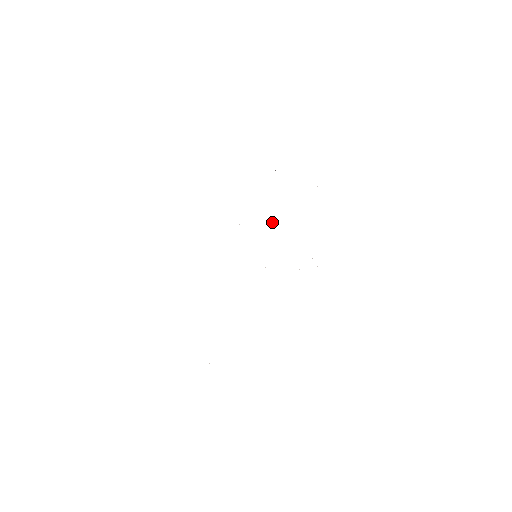
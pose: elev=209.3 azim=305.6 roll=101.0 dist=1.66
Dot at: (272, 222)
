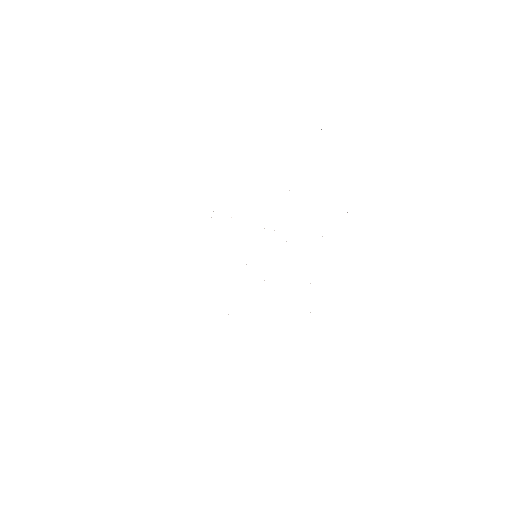
Dot at: occluded
